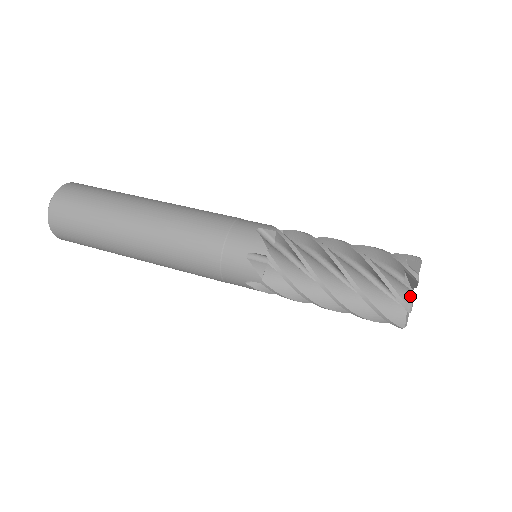
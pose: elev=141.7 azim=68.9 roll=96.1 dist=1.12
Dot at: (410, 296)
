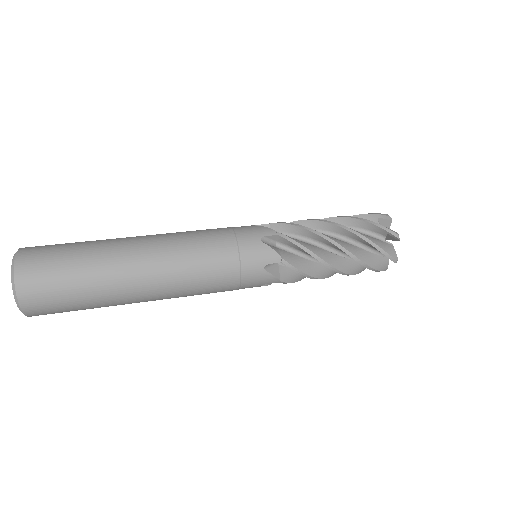
Dot at: (392, 230)
